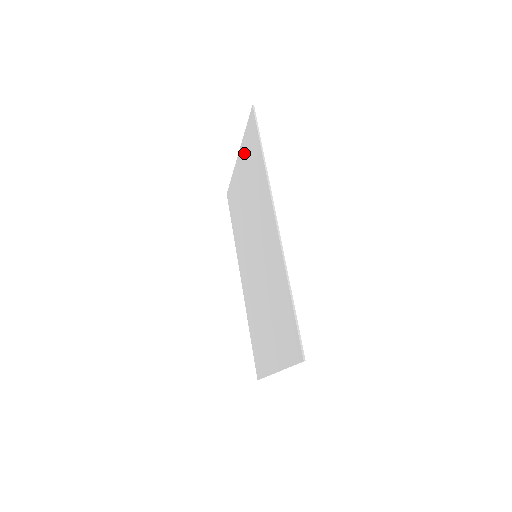
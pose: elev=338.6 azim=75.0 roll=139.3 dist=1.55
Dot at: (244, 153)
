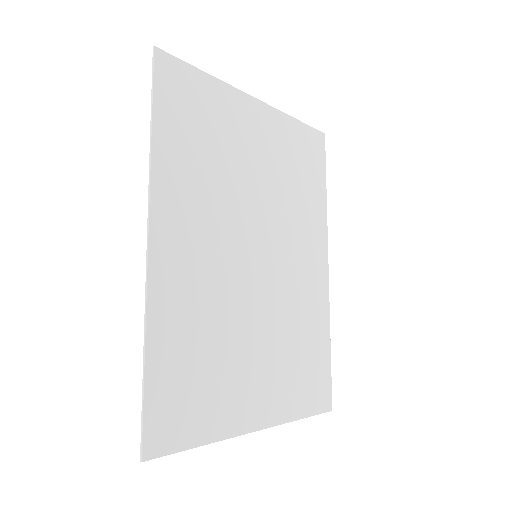
Dot at: (223, 104)
